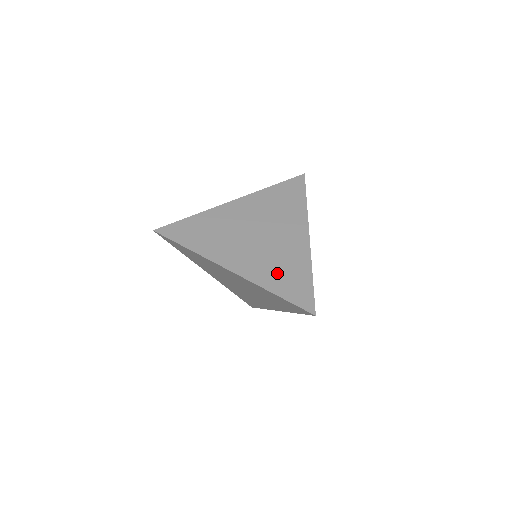
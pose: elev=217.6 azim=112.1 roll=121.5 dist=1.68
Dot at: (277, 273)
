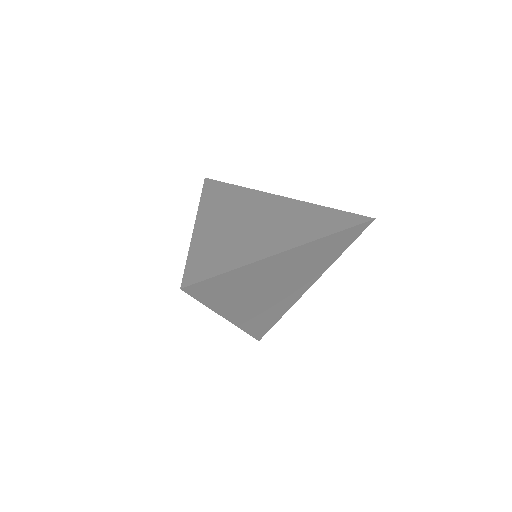
Dot at: (261, 318)
